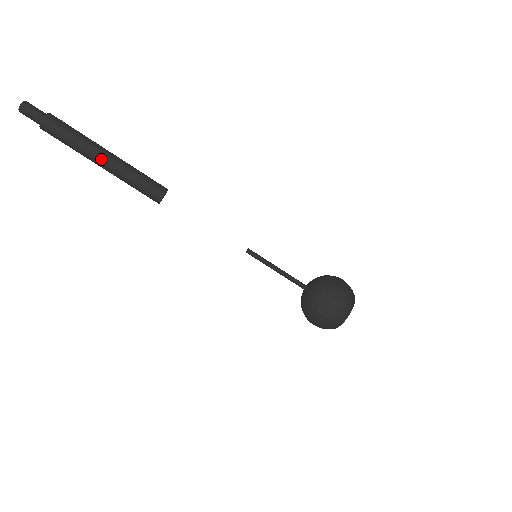
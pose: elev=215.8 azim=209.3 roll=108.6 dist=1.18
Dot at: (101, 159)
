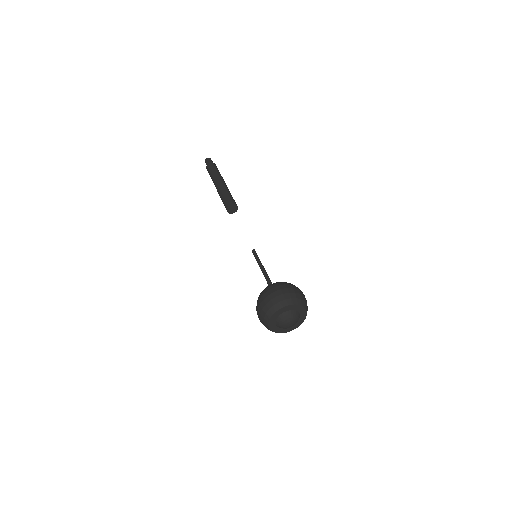
Dot at: (220, 181)
